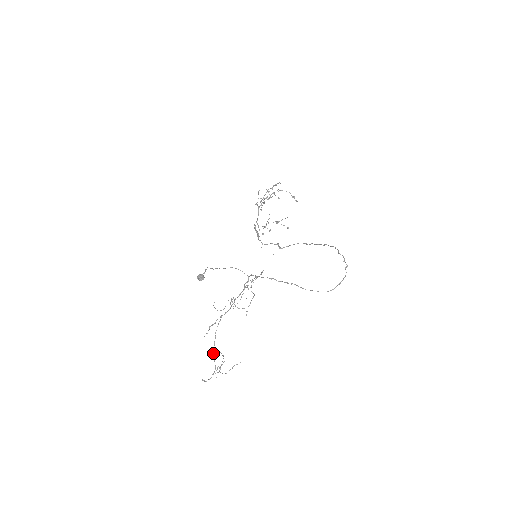
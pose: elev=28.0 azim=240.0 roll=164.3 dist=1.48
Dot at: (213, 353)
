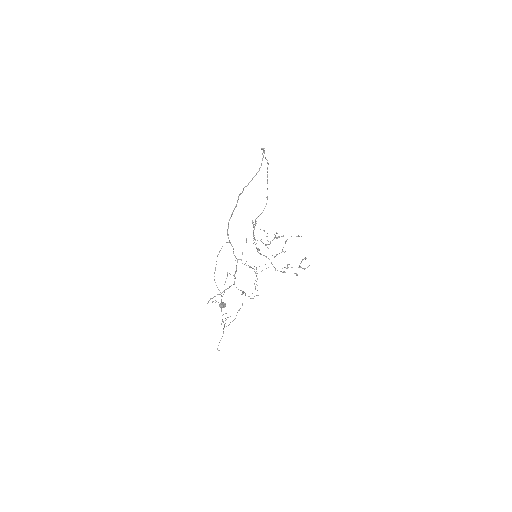
Dot at: occluded
